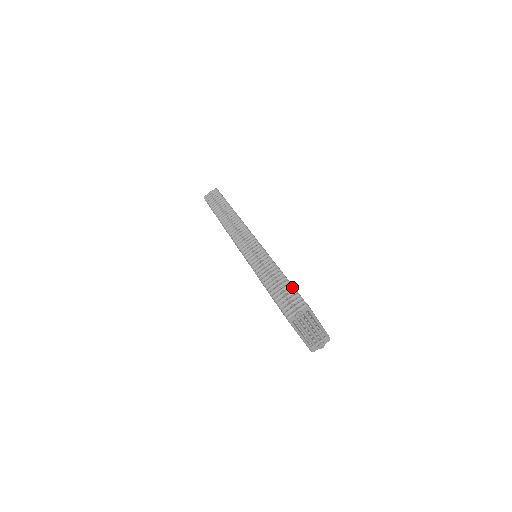
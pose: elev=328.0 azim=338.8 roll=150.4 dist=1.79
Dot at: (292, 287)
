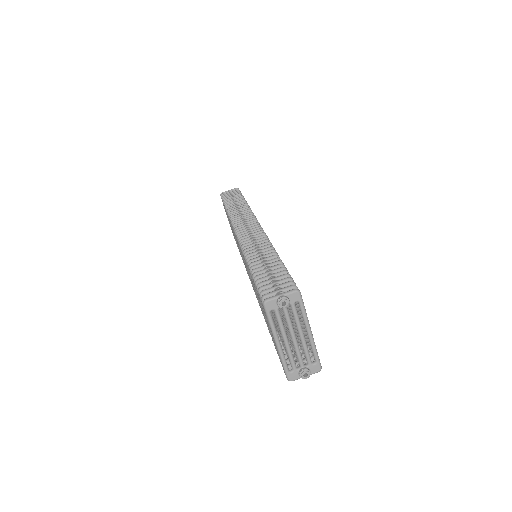
Dot at: (286, 270)
